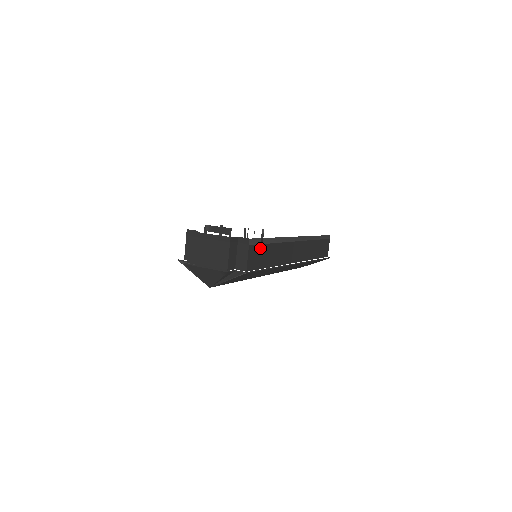
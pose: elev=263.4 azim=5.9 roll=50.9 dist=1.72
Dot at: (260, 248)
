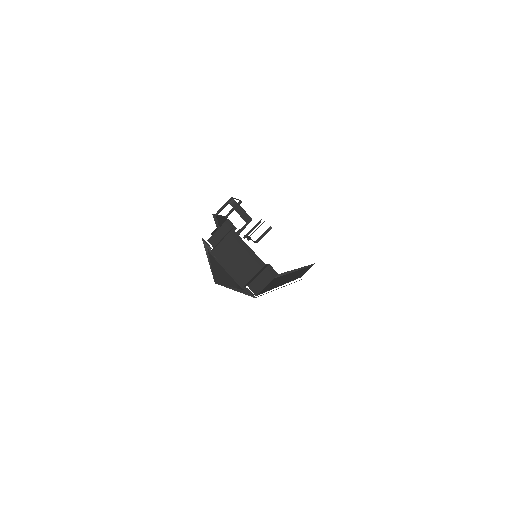
Dot at: (277, 279)
